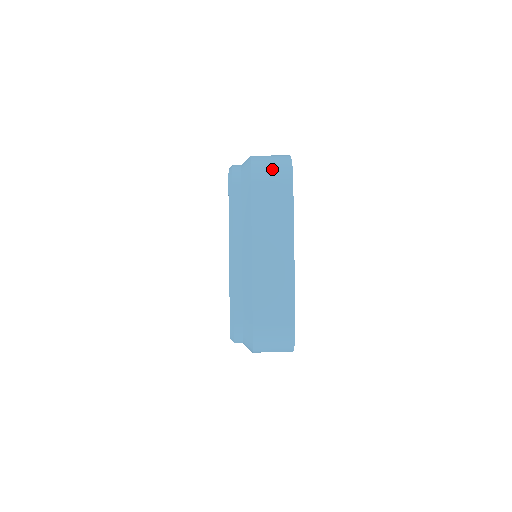
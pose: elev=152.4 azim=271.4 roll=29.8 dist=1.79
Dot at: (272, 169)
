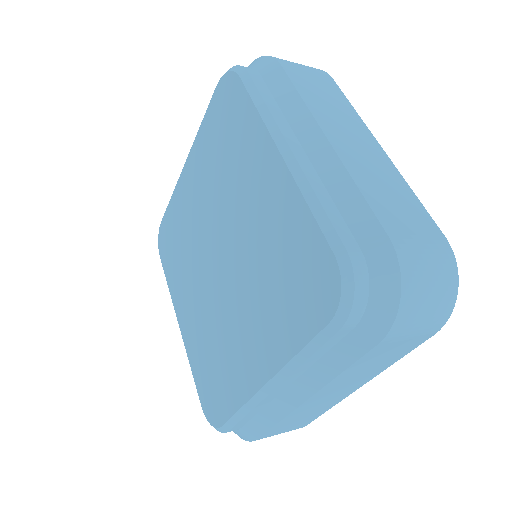
Dot at: (297, 63)
